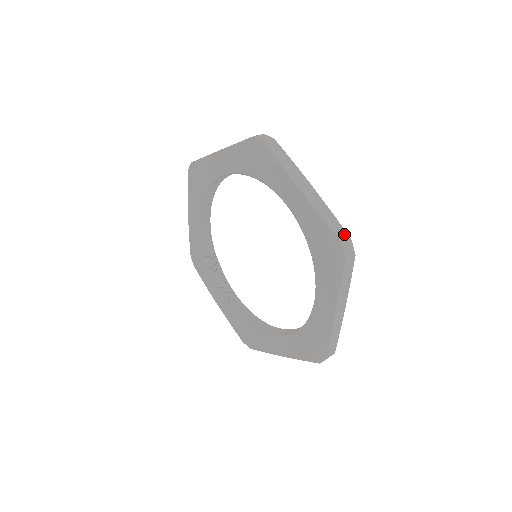
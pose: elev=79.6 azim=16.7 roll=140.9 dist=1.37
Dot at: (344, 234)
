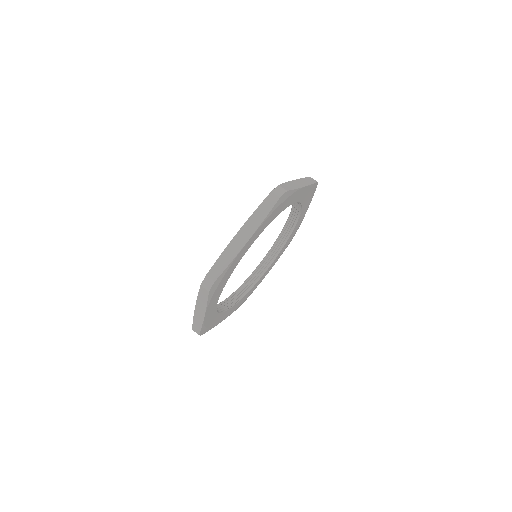
Dot at: (287, 189)
